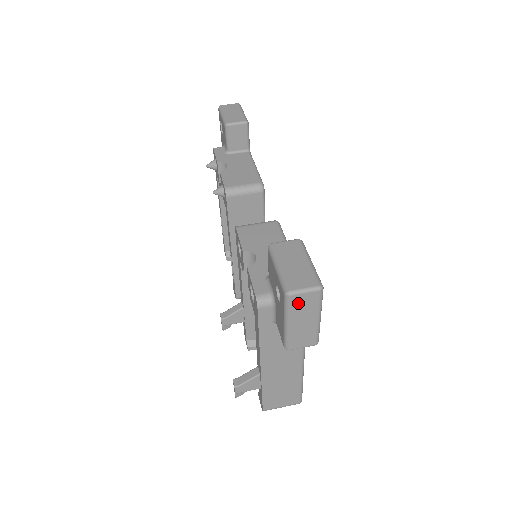
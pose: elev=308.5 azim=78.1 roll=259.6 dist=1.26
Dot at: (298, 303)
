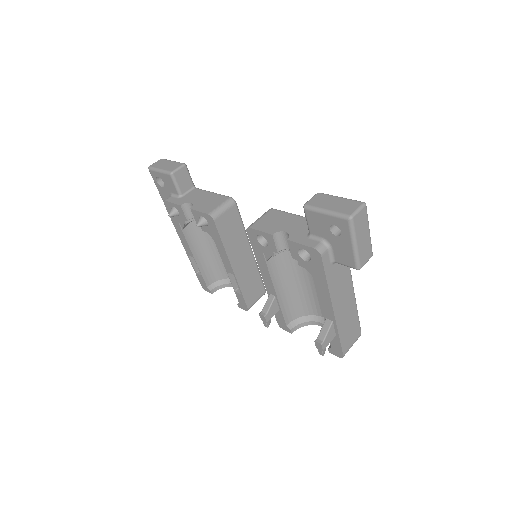
Dot at: (358, 222)
